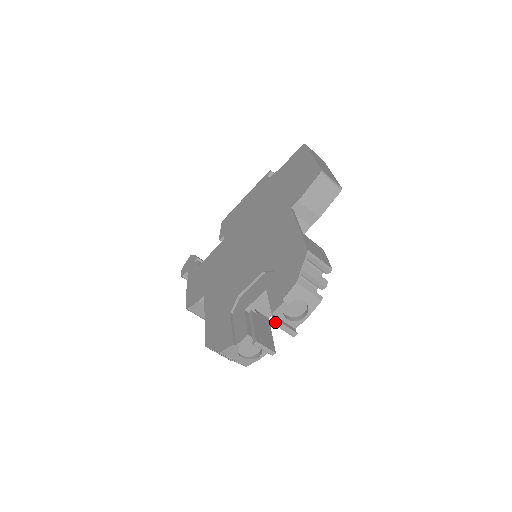
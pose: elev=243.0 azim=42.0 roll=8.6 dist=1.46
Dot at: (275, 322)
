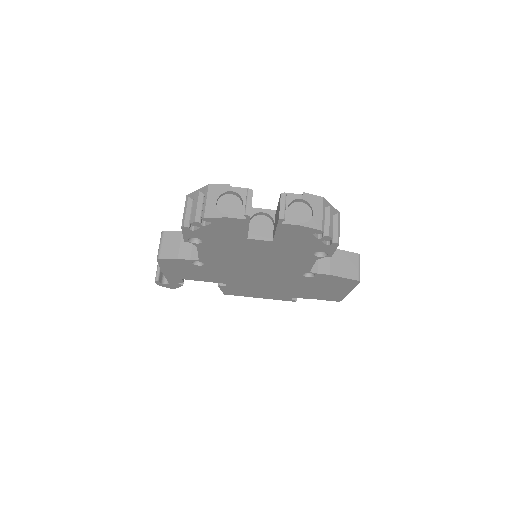
Dot at: (283, 194)
